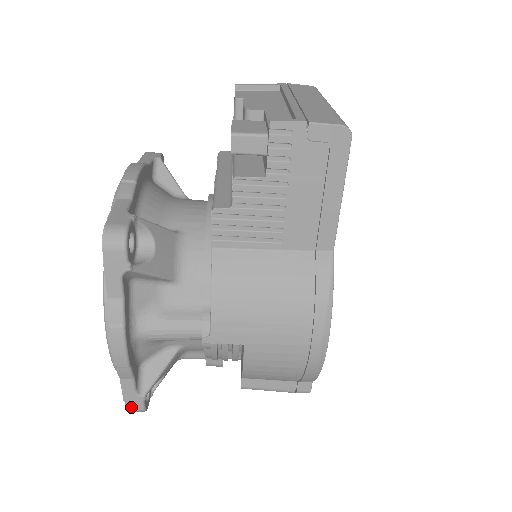
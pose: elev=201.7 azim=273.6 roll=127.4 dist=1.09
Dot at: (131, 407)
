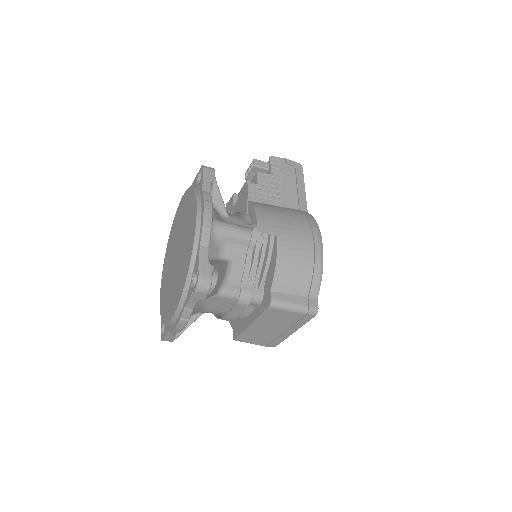
Dot at: (203, 275)
